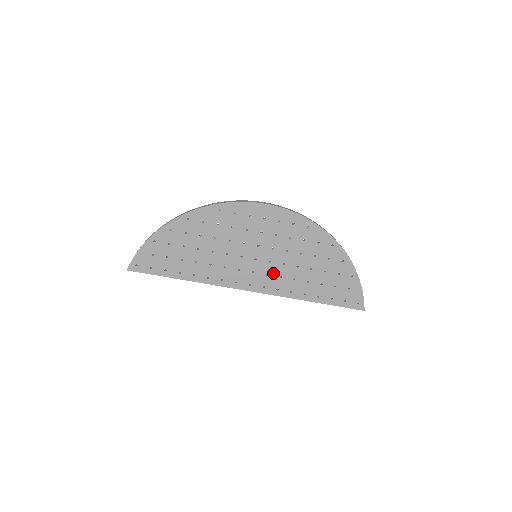
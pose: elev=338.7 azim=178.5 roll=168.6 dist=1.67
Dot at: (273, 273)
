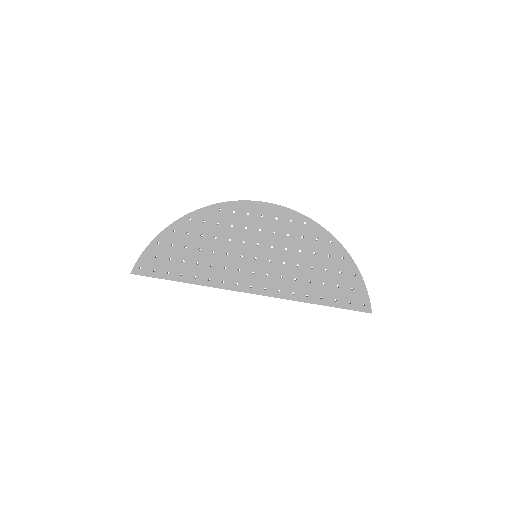
Dot at: (274, 273)
